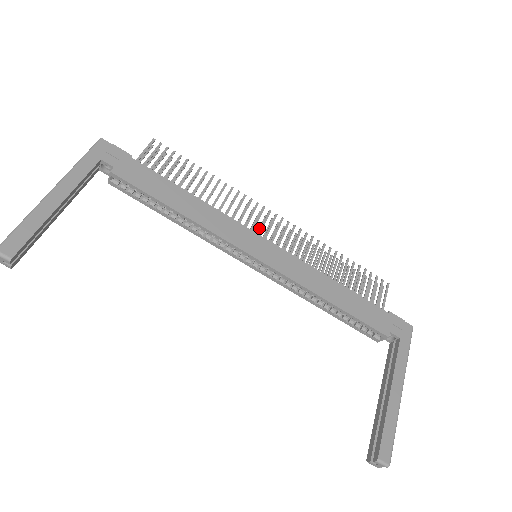
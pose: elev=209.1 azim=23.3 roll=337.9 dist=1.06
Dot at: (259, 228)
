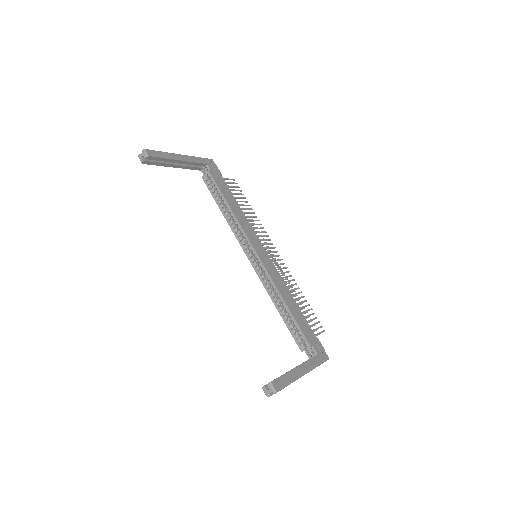
Dot at: occluded
